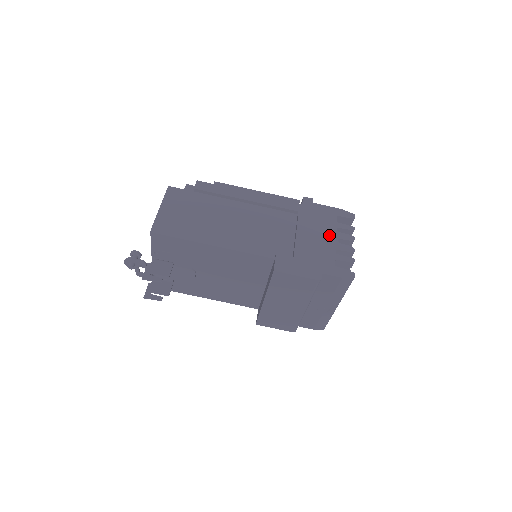
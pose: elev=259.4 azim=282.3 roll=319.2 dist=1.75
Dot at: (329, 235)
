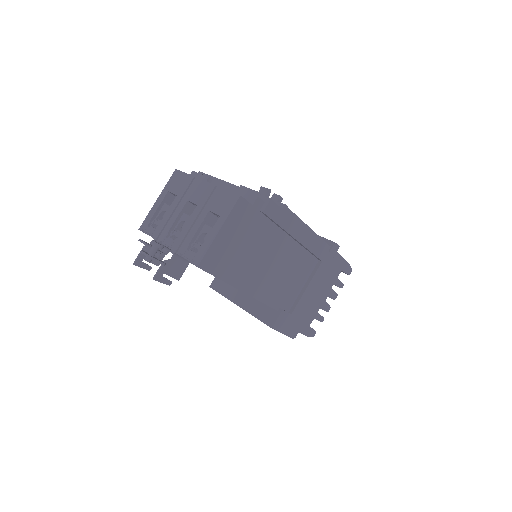
Dot at: (325, 292)
